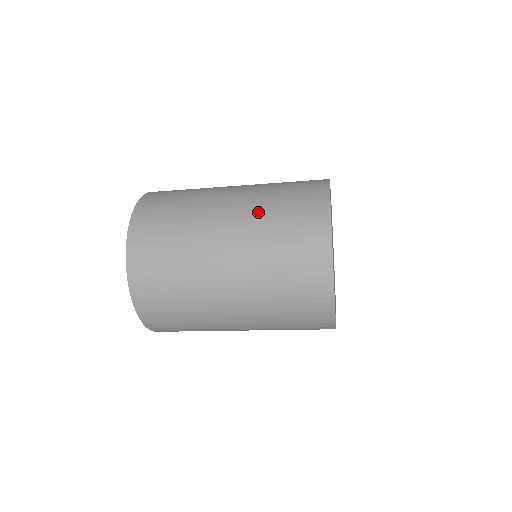
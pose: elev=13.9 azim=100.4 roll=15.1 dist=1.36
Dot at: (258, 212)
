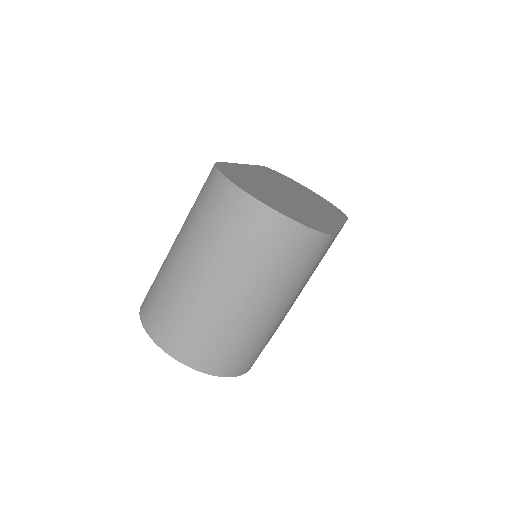
Dot at: (196, 234)
